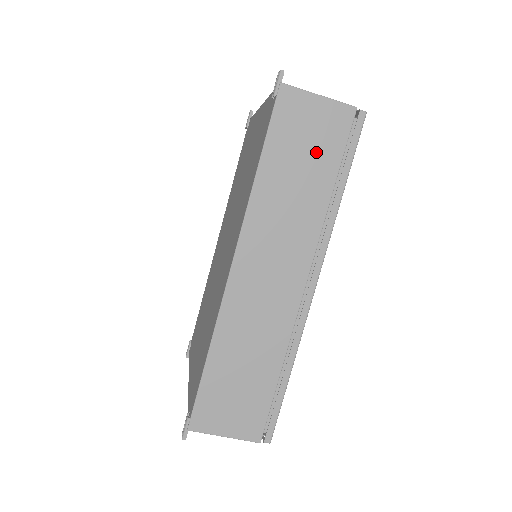
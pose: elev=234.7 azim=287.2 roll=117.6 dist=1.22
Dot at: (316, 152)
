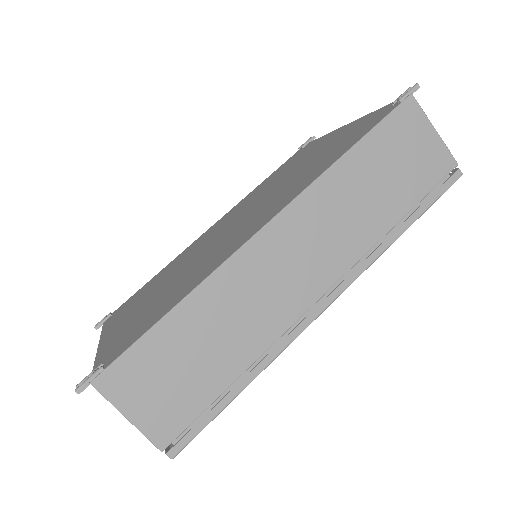
Dot at: (405, 176)
